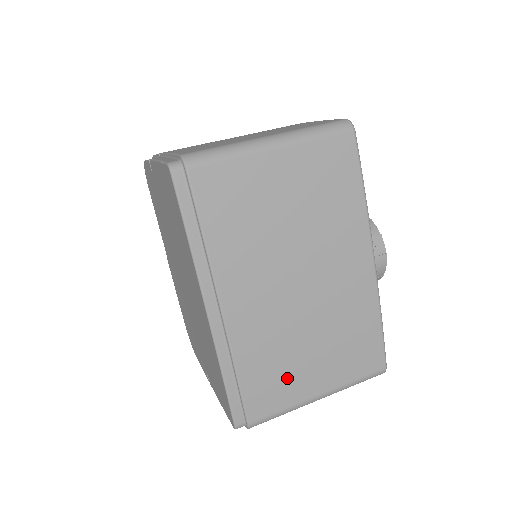
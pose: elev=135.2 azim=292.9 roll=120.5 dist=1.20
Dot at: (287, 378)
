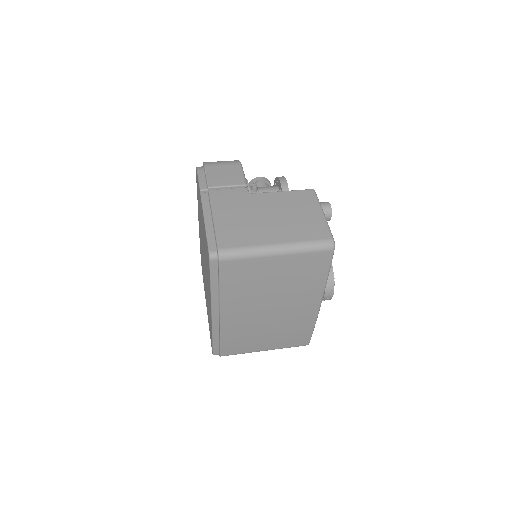
Dot at: (248, 343)
